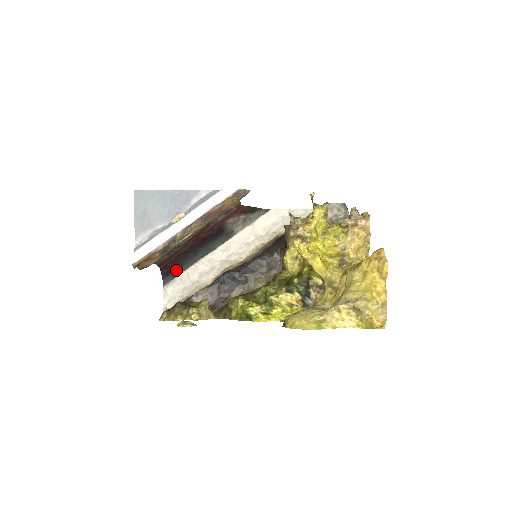
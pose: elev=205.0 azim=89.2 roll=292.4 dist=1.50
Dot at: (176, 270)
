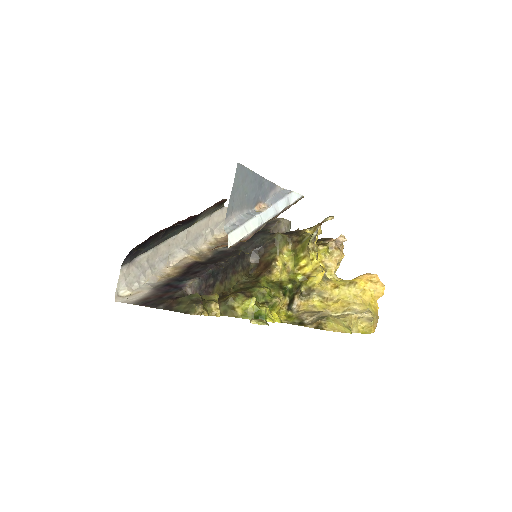
Dot at: (140, 250)
